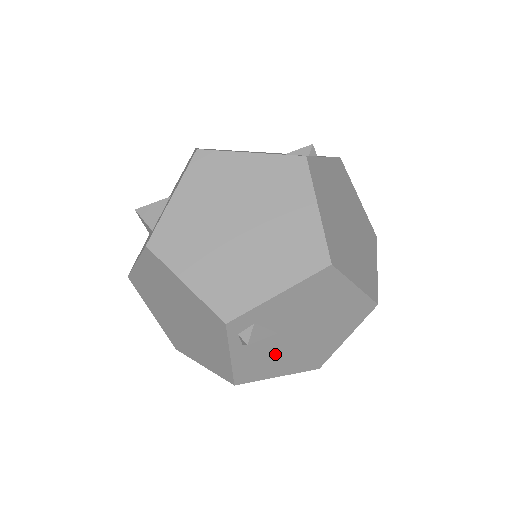
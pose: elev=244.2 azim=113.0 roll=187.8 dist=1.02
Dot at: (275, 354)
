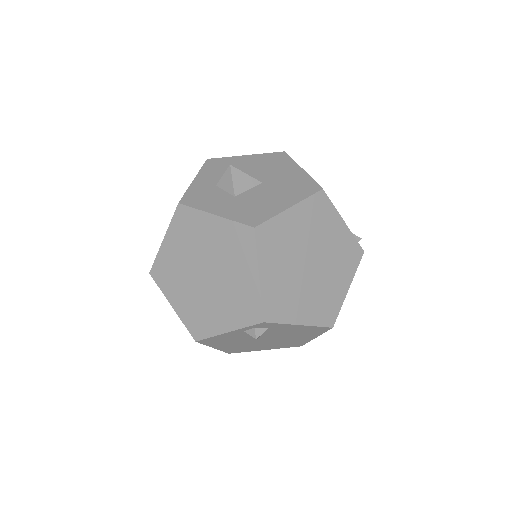
Dot at: (238, 340)
